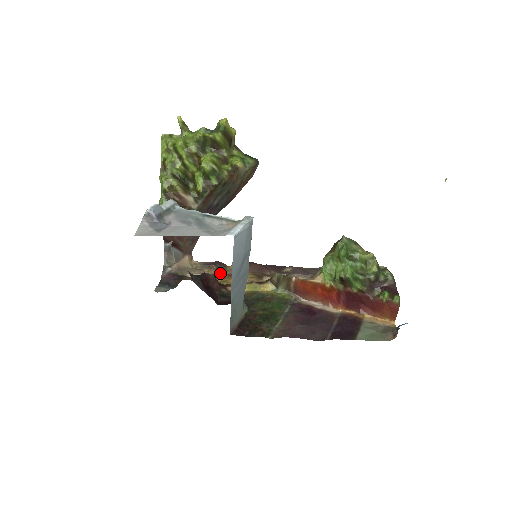
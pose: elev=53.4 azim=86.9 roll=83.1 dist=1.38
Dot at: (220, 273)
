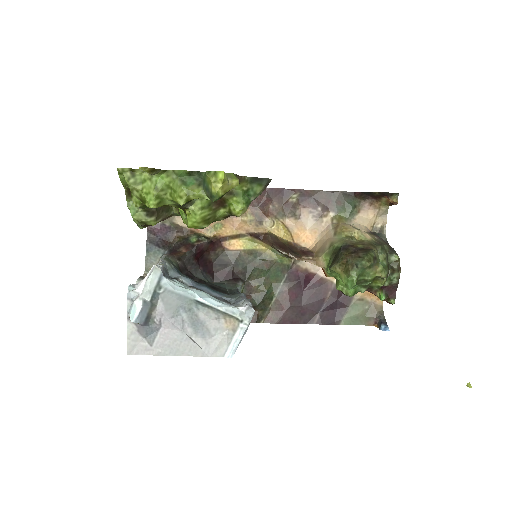
Dot at: occluded
